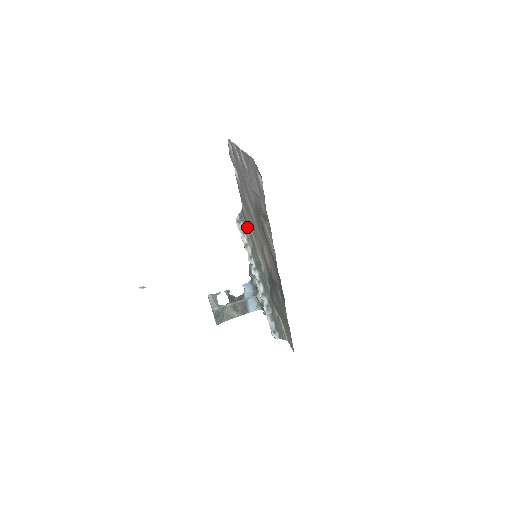
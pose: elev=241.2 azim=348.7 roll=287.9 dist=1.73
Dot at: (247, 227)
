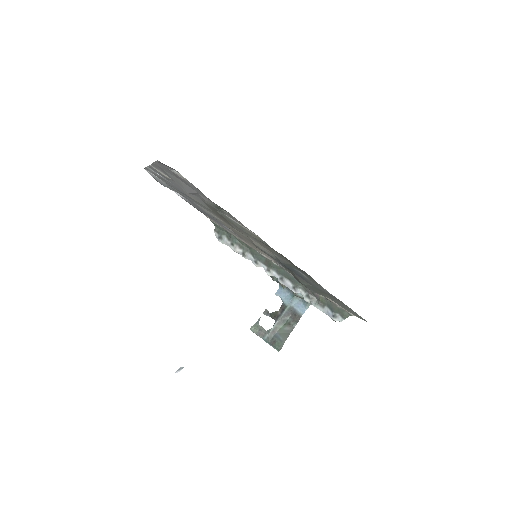
Dot at: (231, 236)
